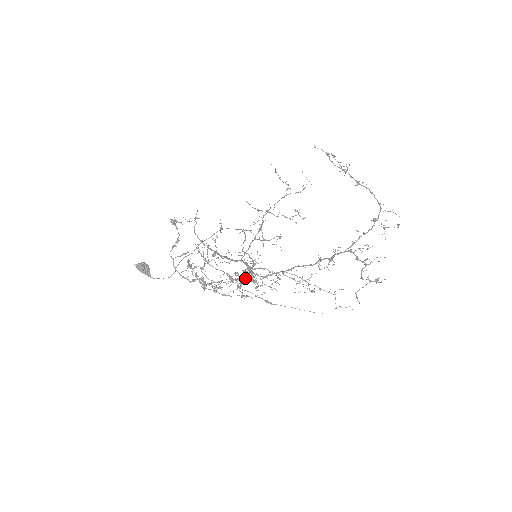
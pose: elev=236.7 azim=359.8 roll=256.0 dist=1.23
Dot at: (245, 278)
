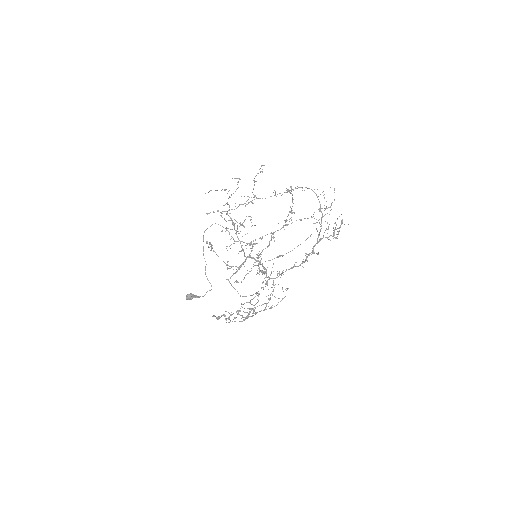
Dot at: (263, 273)
